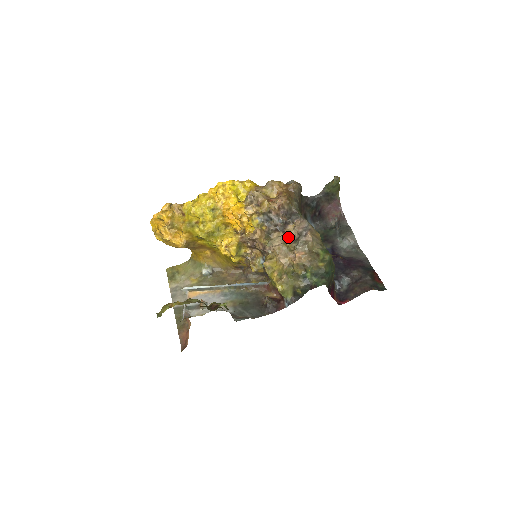
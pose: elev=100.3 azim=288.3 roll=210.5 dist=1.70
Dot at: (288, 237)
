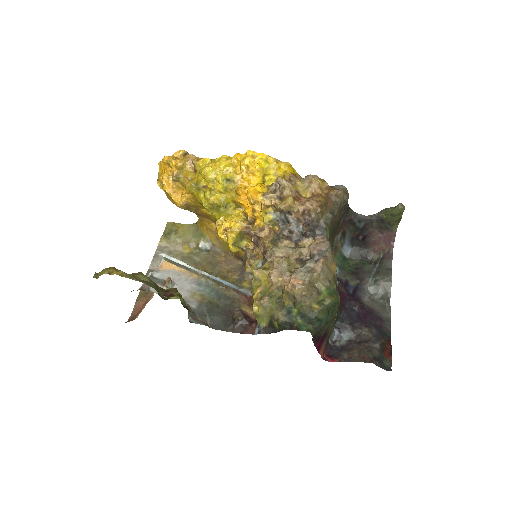
Dot at: (296, 253)
